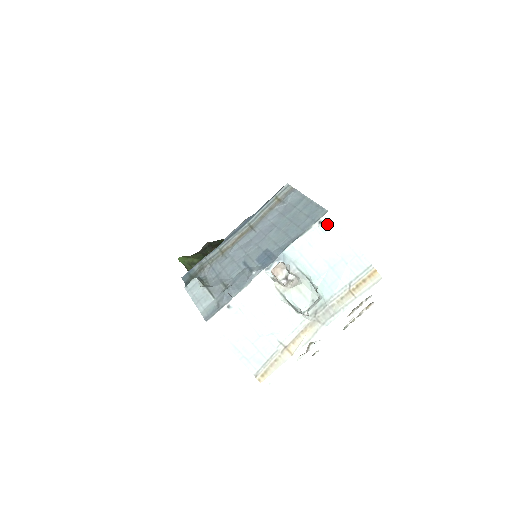
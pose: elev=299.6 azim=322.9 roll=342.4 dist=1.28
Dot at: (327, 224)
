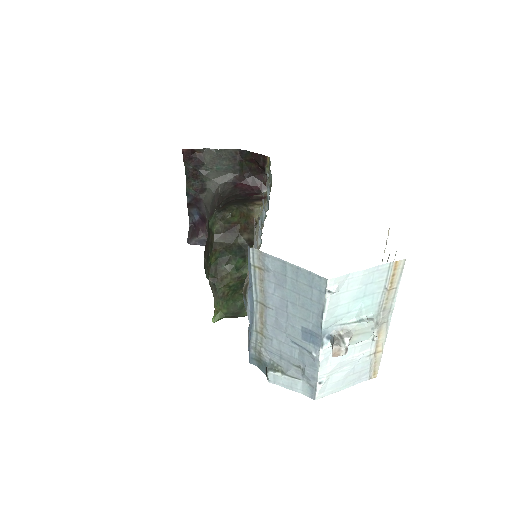
Dot at: (335, 287)
